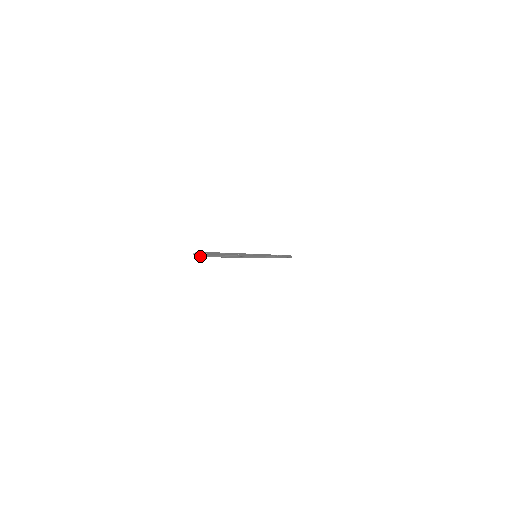
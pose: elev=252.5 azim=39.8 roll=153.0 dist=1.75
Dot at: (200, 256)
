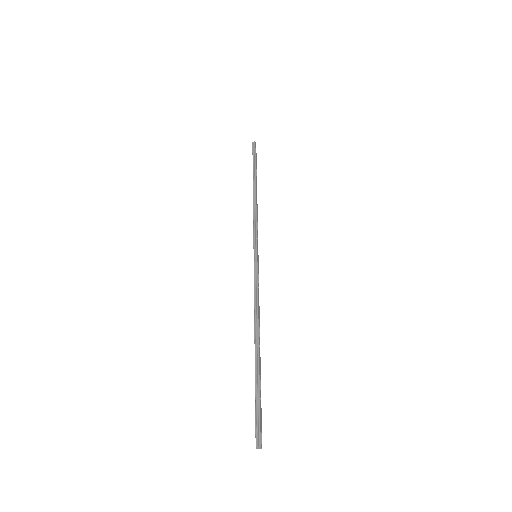
Dot at: (258, 437)
